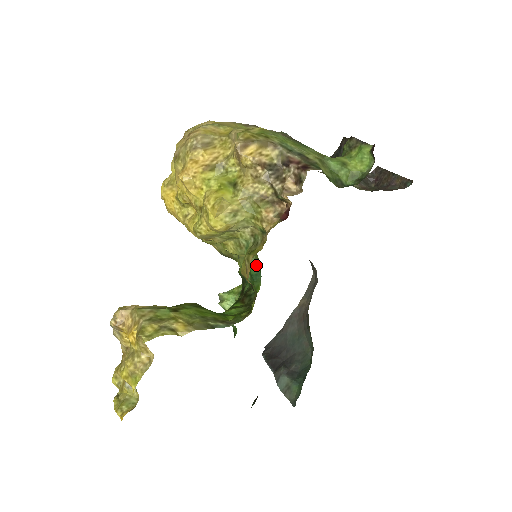
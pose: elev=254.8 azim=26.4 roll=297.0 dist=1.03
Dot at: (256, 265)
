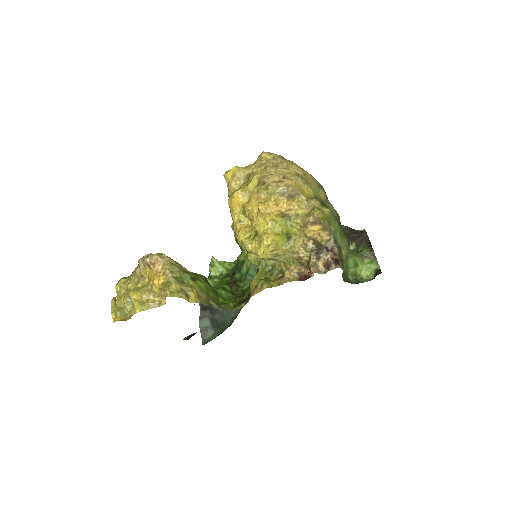
Dot at: (255, 270)
